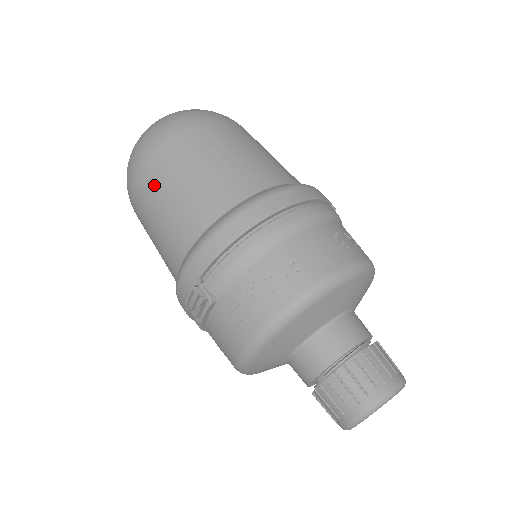
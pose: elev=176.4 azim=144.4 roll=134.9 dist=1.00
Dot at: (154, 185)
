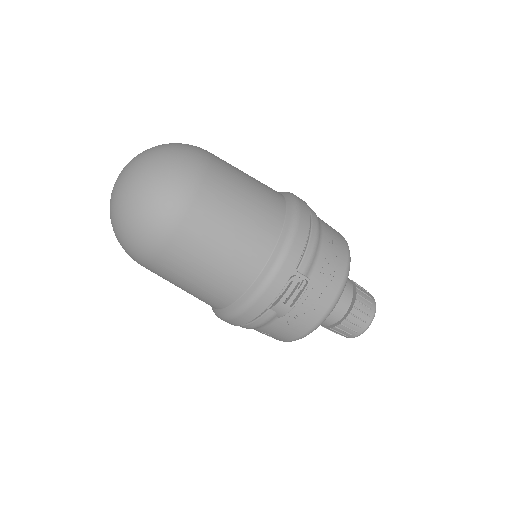
Dot at: (214, 211)
